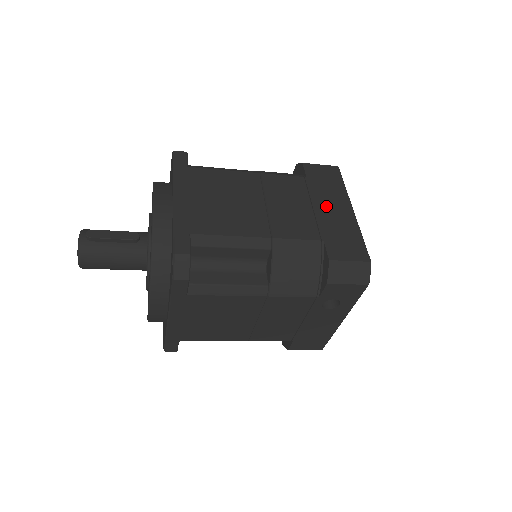
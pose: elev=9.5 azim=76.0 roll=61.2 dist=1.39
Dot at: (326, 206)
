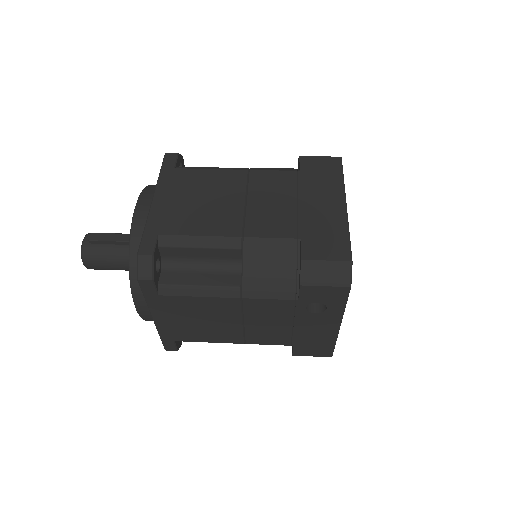
Dot at: (314, 201)
